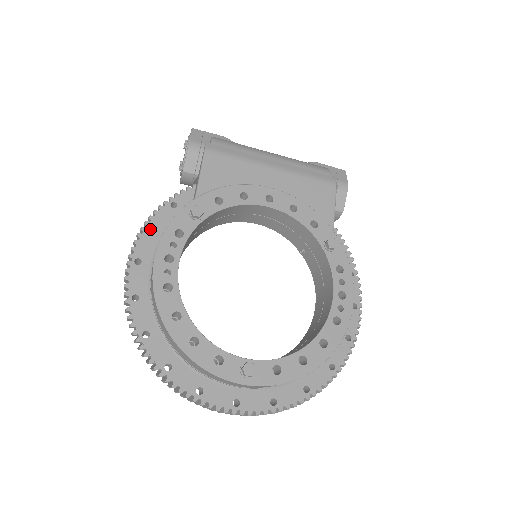
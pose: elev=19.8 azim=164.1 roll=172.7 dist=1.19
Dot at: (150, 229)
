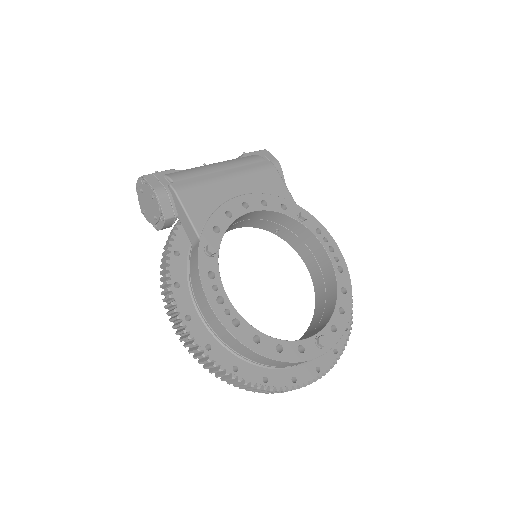
Dot at: occluded
